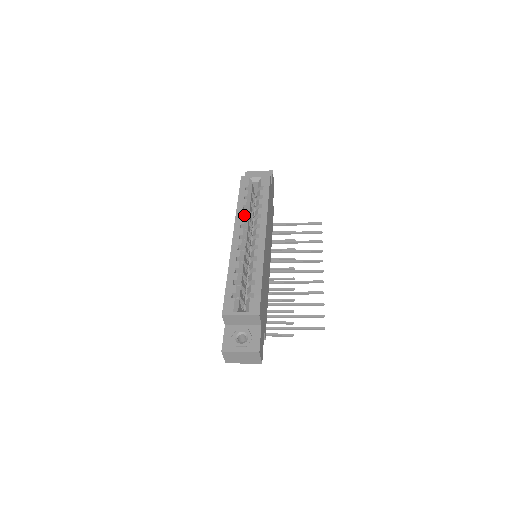
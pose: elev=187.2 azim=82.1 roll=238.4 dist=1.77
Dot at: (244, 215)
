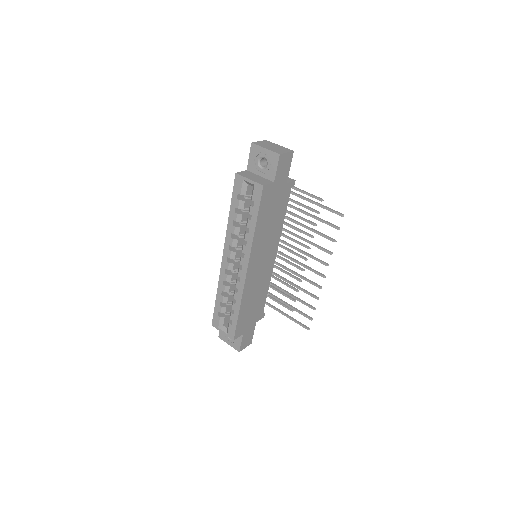
Dot at: (234, 233)
